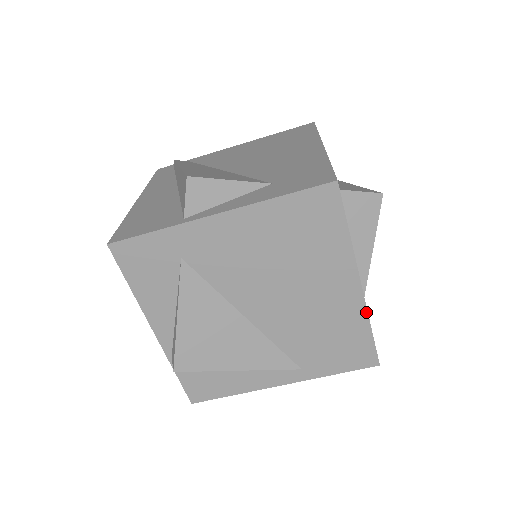
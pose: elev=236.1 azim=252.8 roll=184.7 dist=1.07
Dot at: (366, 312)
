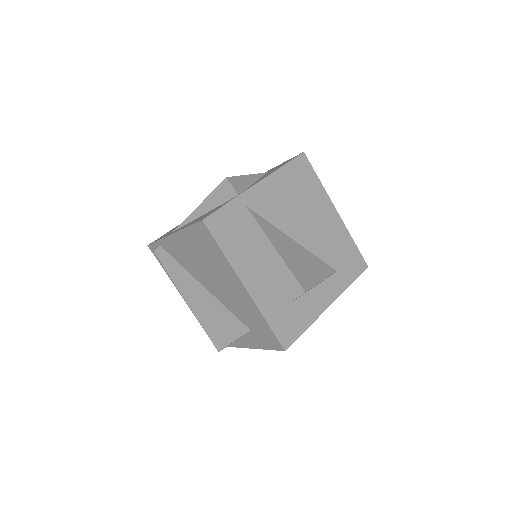
Dot at: occluded
